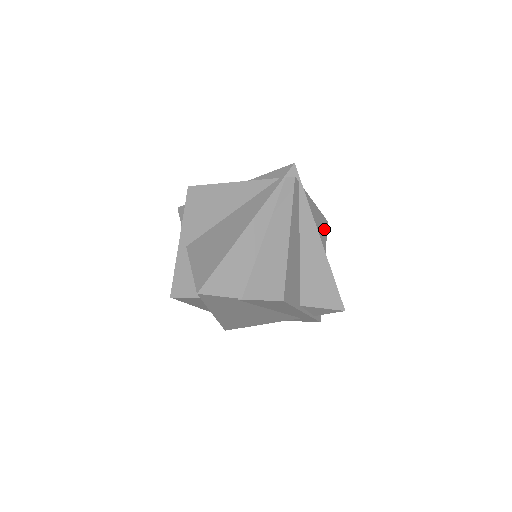
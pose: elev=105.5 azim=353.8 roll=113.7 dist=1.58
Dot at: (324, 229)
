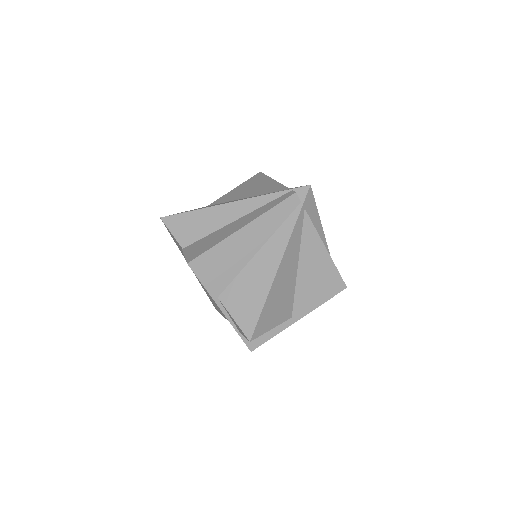
Dot at: (331, 286)
